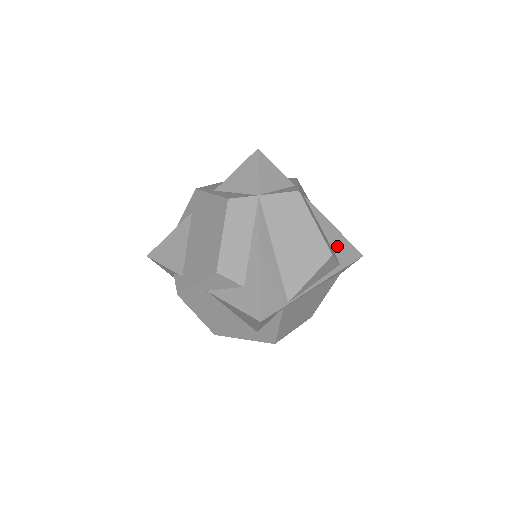
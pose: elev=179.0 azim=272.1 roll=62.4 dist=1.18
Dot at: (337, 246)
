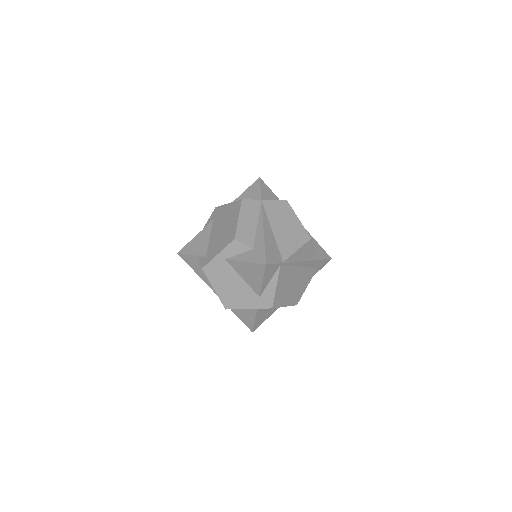
Dot at: occluded
